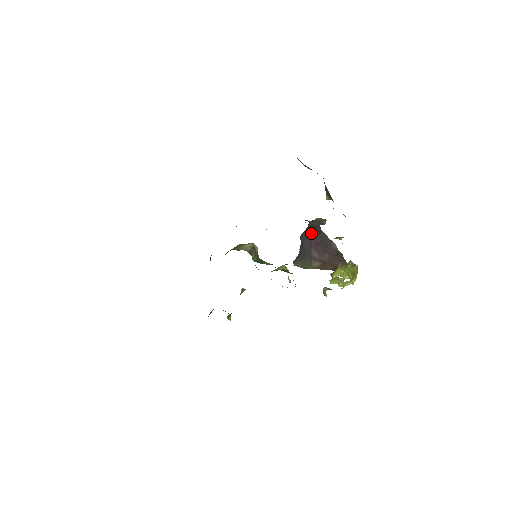
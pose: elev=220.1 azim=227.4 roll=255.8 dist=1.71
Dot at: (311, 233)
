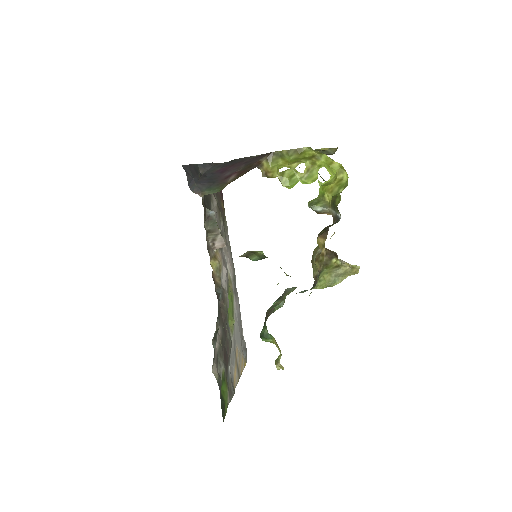
Dot at: (219, 167)
